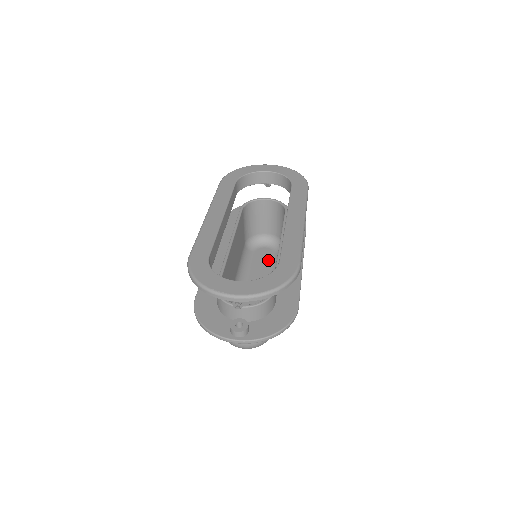
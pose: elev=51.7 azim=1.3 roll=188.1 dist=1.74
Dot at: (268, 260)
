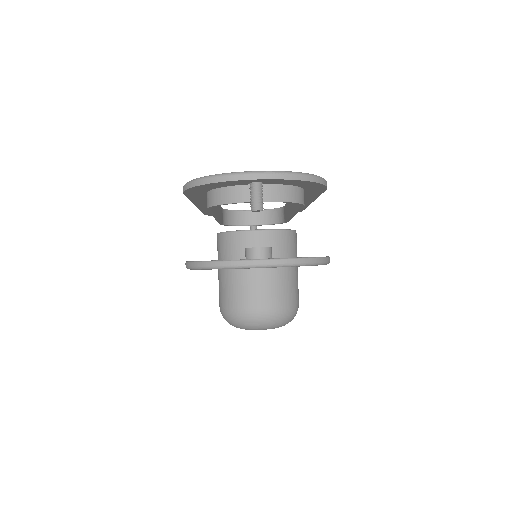
Dot at: occluded
